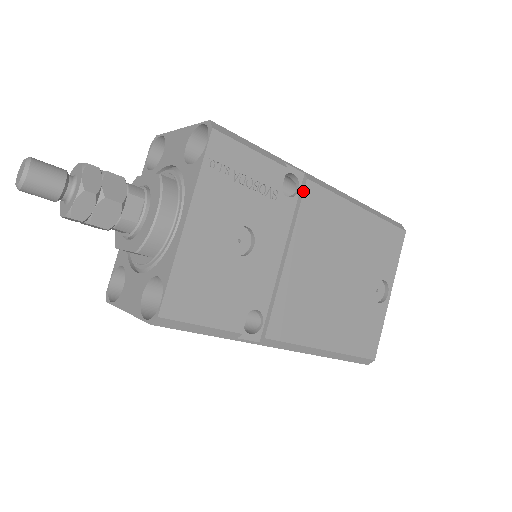
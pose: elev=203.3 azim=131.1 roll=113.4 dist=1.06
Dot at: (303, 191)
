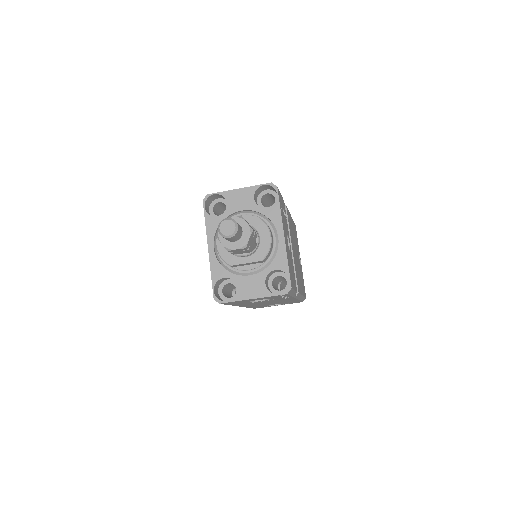
Dot at: (287, 212)
